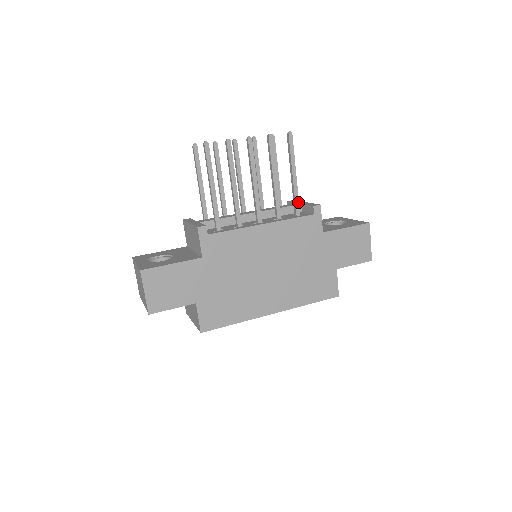
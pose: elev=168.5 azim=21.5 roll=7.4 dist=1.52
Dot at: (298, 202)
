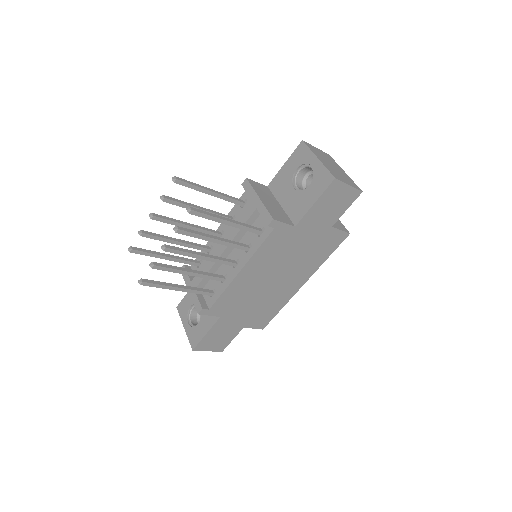
Dot at: (252, 229)
